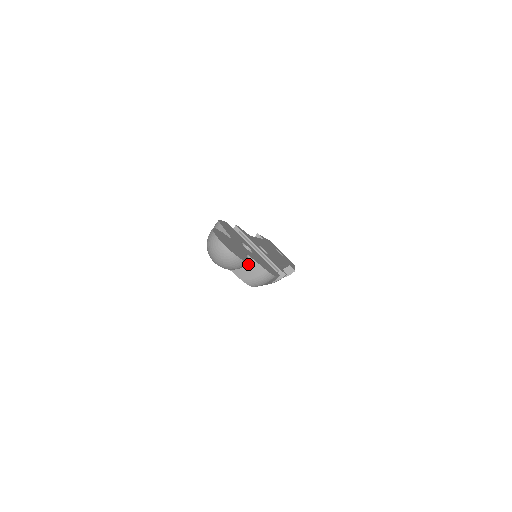
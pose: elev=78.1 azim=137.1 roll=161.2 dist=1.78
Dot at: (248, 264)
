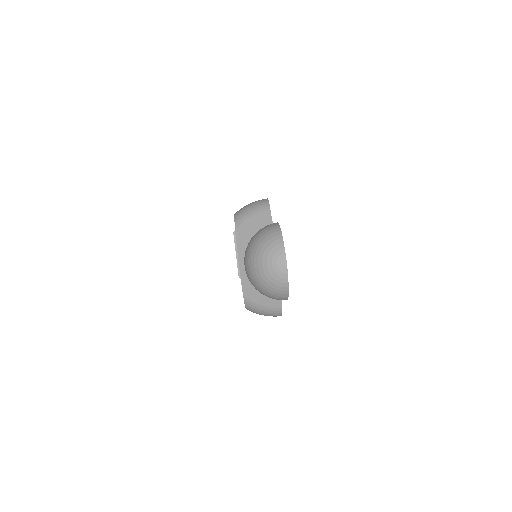
Dot at: occluded
